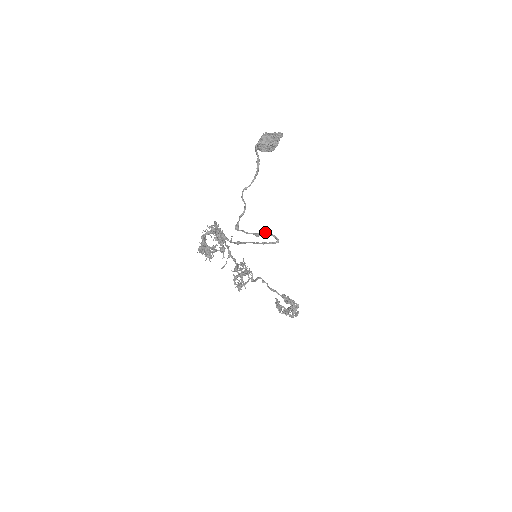
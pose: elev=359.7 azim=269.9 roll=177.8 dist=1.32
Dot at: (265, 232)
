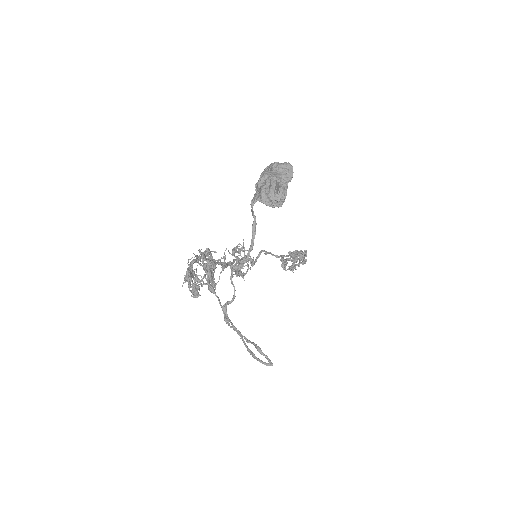
Dot at: (256, 348)
